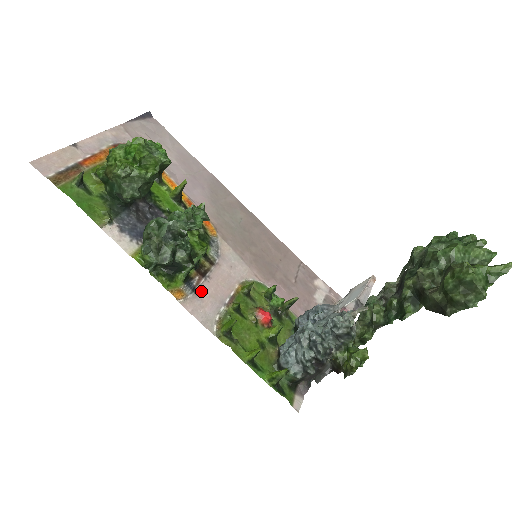
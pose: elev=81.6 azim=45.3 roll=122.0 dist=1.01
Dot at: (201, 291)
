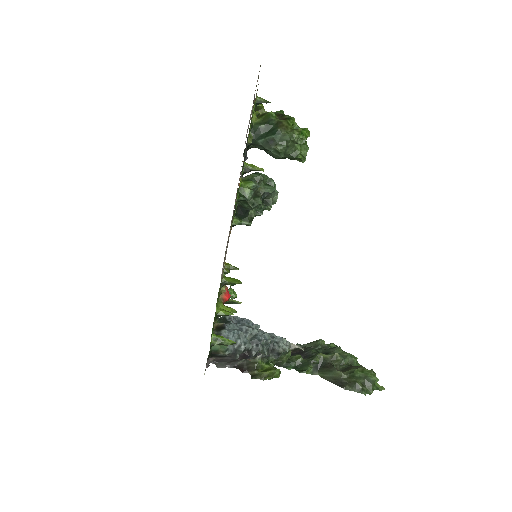
Dot at: occluded
